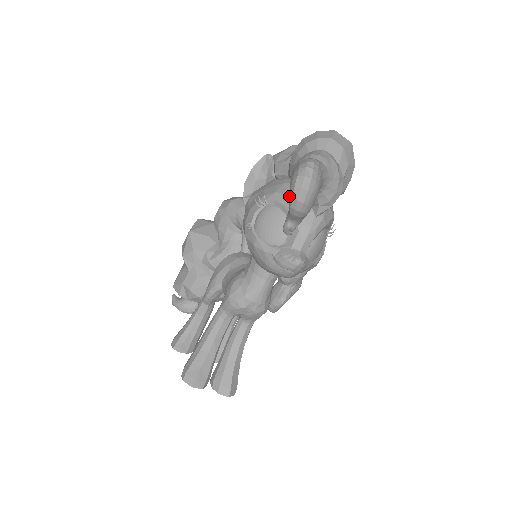
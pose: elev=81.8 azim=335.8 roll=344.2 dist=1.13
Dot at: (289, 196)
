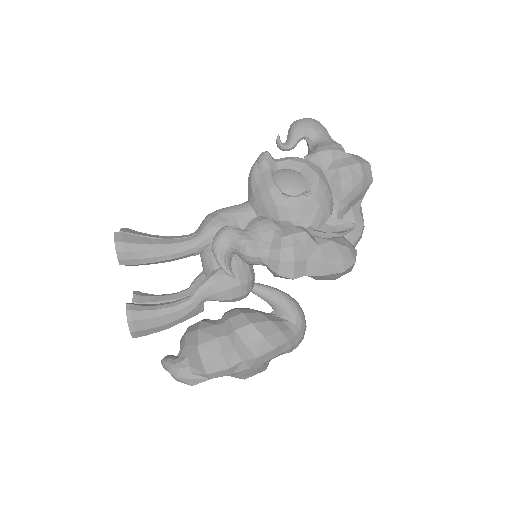
Dot at: occluded
